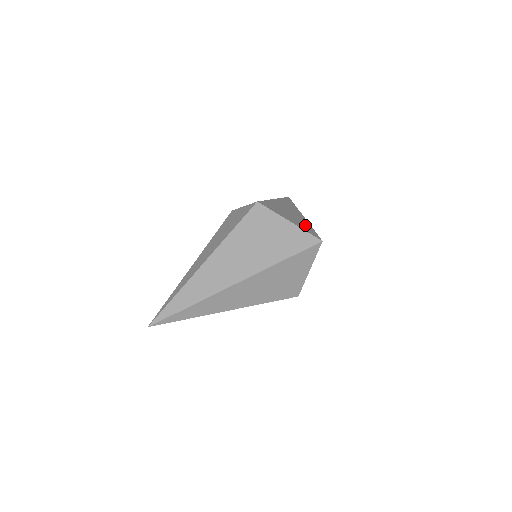
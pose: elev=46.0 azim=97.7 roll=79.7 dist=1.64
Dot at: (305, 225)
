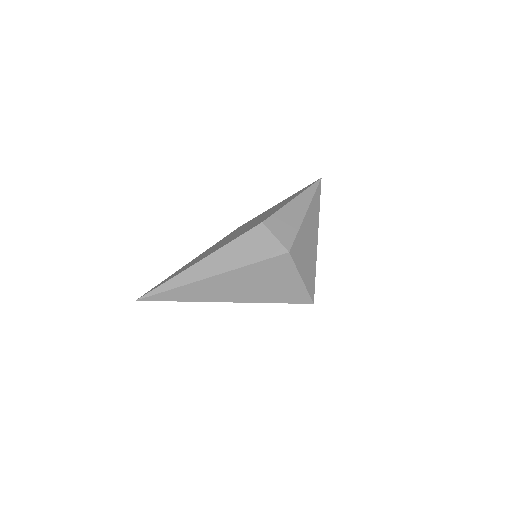
Dot at: (312, 272)
